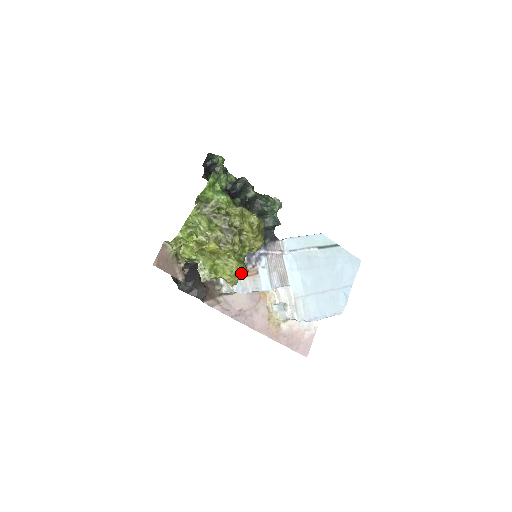
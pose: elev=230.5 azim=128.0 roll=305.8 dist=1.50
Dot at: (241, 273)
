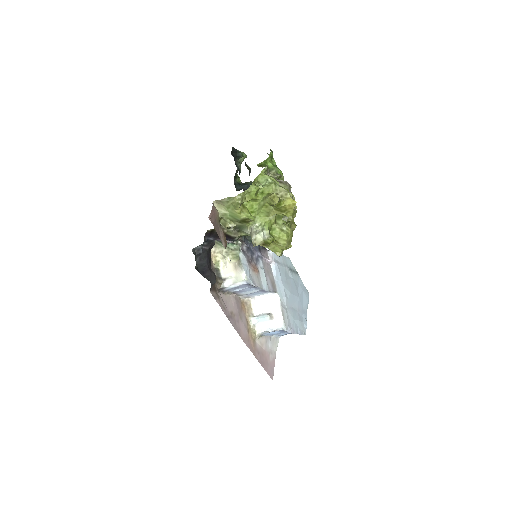
Dot at: (290, 243)
